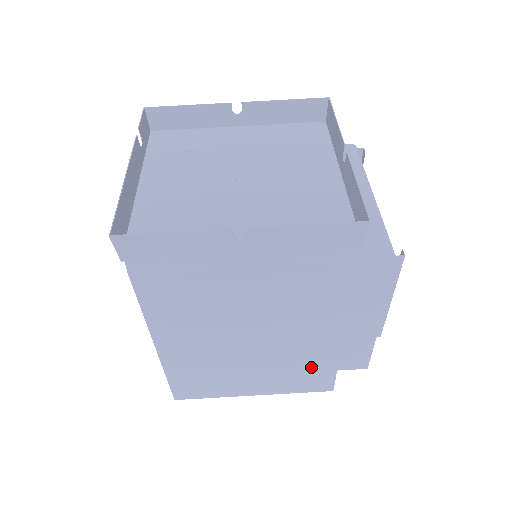
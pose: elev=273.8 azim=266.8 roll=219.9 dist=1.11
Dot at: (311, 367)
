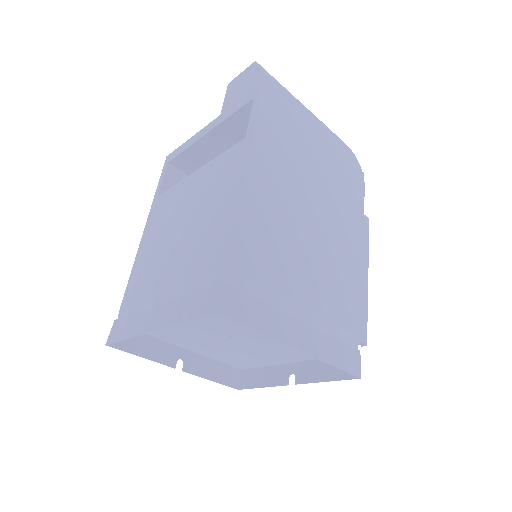
Dot at: occluded
